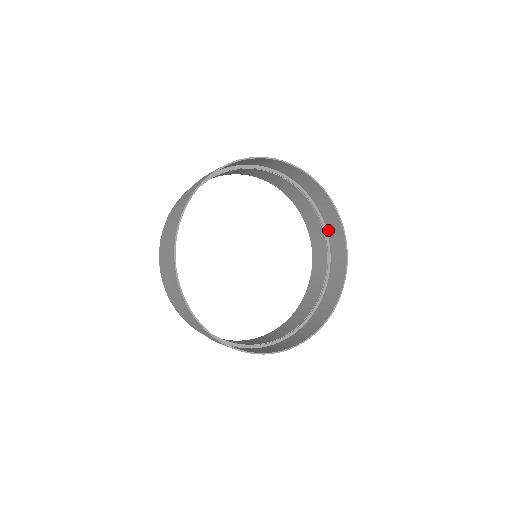
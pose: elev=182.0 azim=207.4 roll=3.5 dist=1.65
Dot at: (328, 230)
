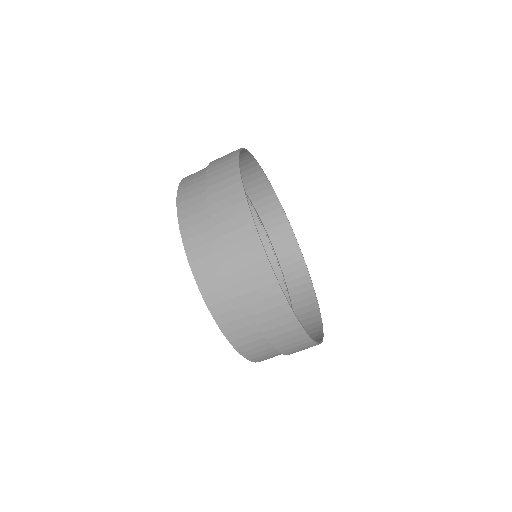
Dot at: (277, 252)
